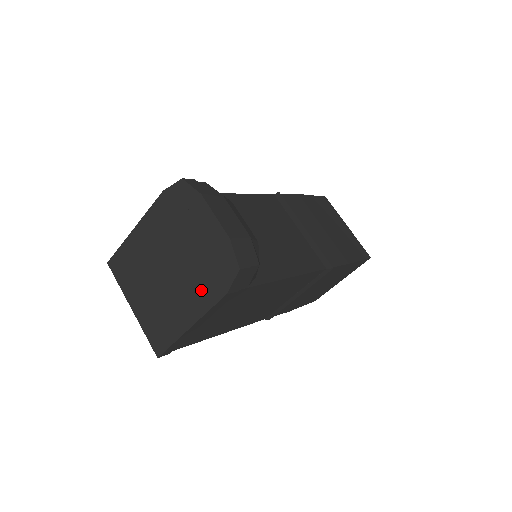
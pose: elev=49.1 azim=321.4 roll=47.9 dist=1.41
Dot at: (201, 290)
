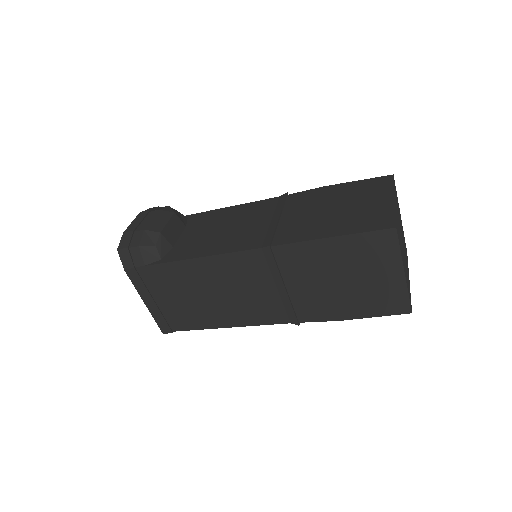
Dot at: occluded
